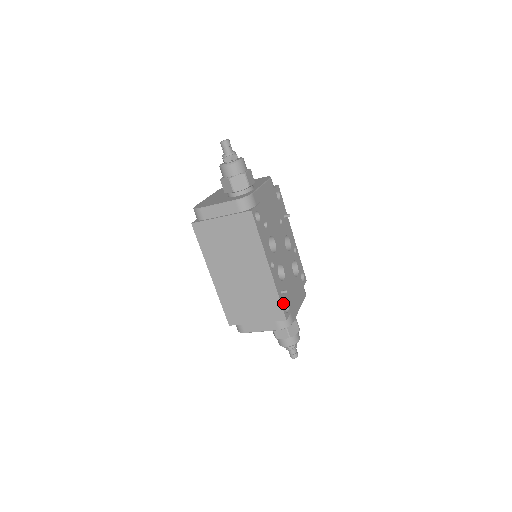
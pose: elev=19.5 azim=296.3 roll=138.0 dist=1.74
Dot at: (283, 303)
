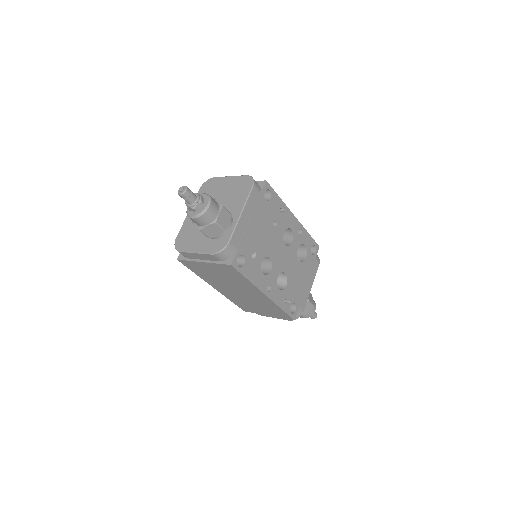
Dot at: (288, 309)
